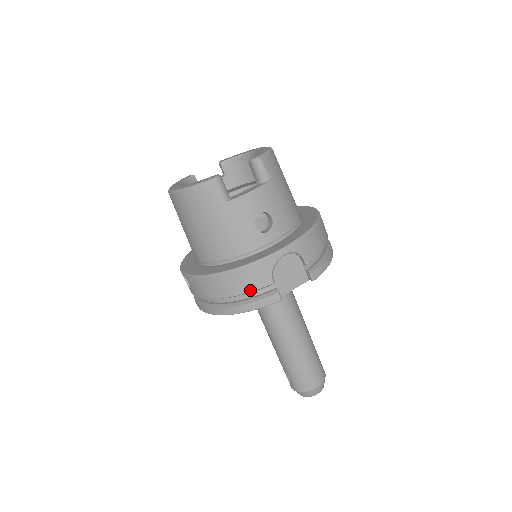
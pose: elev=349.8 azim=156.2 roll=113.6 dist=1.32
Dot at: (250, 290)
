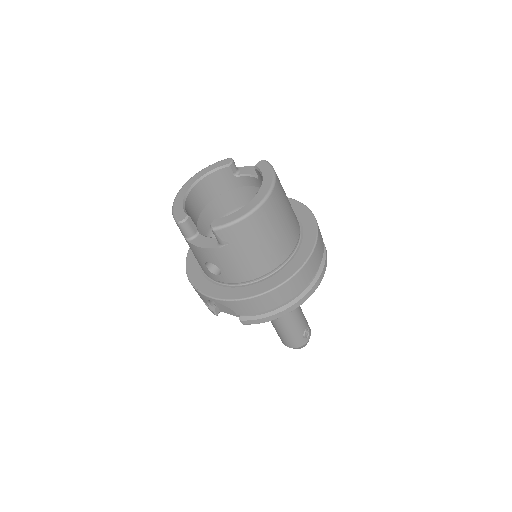
Dot at: occluded
